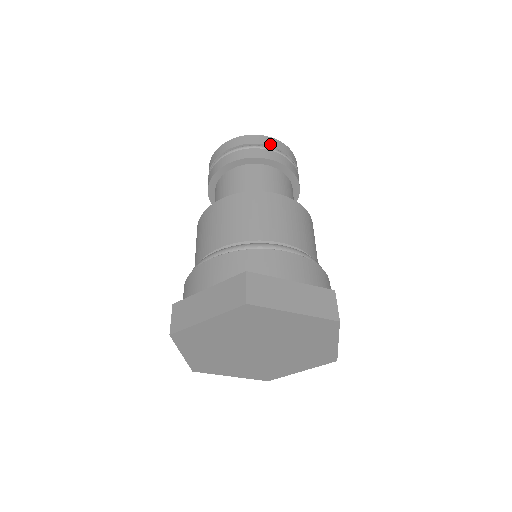
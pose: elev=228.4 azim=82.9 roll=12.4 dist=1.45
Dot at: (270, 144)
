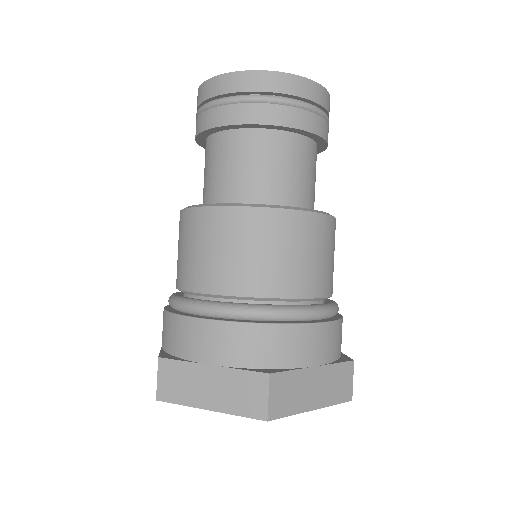
Dot at: (308, 96)
